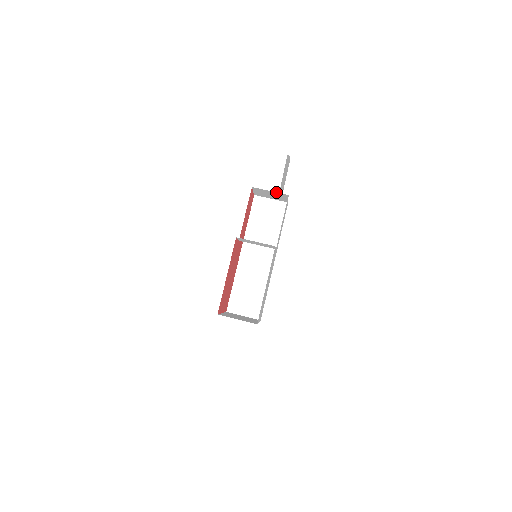
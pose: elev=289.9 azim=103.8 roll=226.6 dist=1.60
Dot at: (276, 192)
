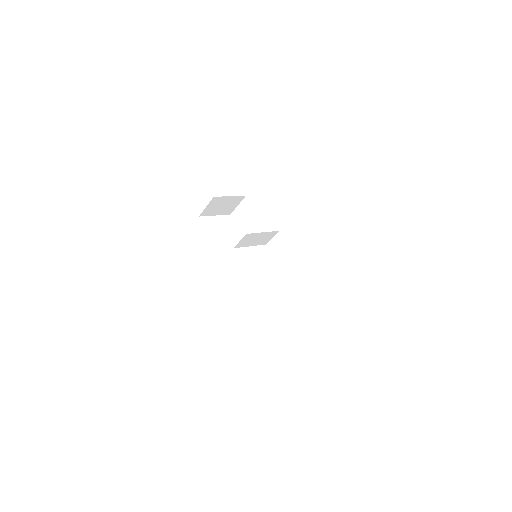
Dot at: (235, 196)
